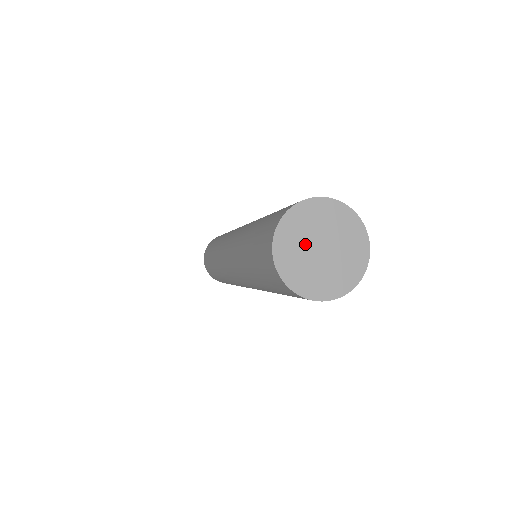
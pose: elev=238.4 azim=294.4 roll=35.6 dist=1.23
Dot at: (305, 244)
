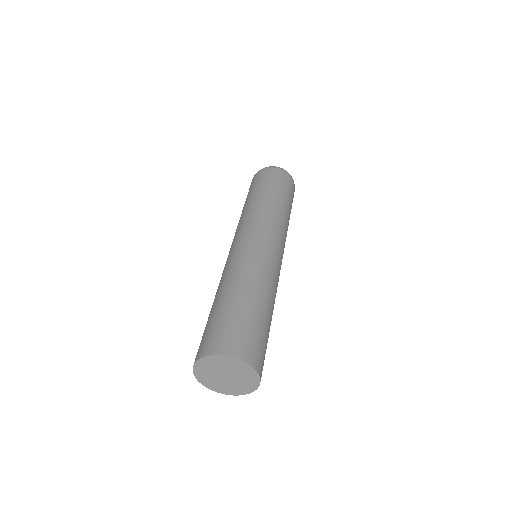
Dot at: (223, 369)
